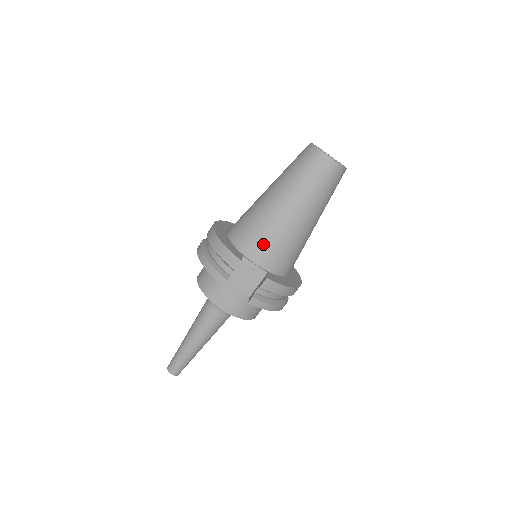
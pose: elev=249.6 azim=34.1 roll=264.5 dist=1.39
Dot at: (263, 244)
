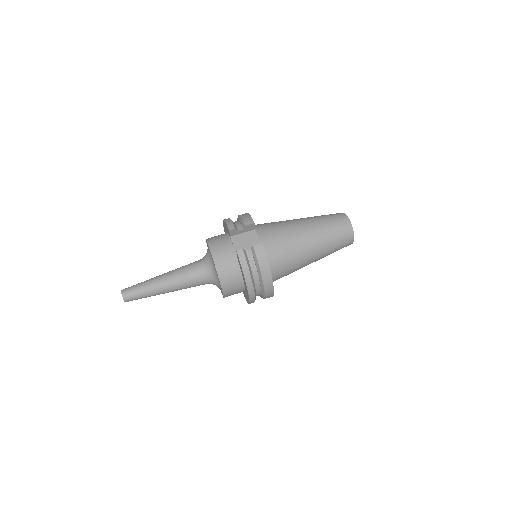
Dot at: (273, 232)
